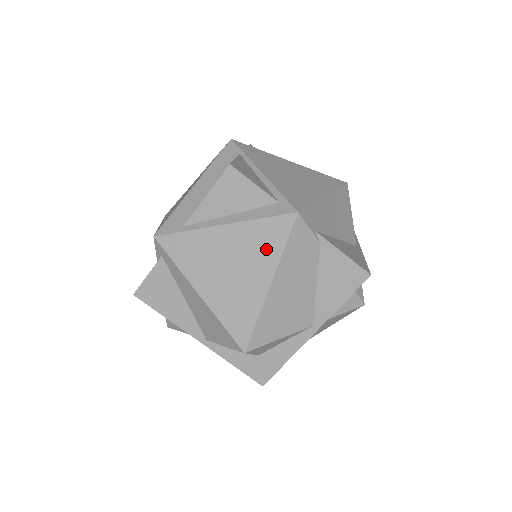
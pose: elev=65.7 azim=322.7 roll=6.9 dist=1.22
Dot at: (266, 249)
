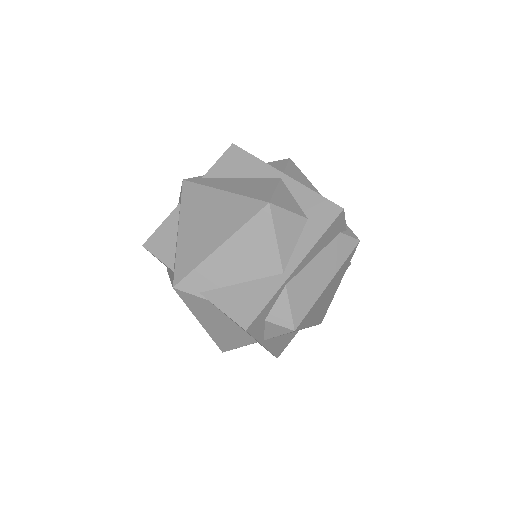
Dot at: occluded
